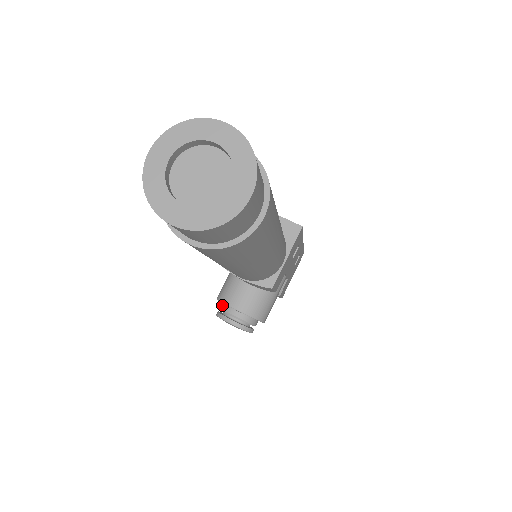
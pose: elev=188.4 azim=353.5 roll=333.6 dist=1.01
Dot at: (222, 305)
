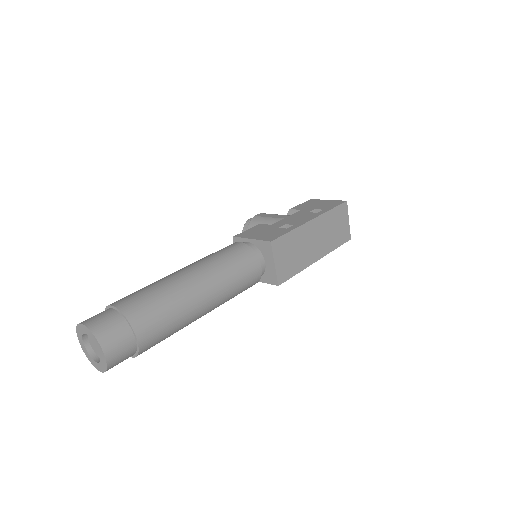
Dot at: occluded
